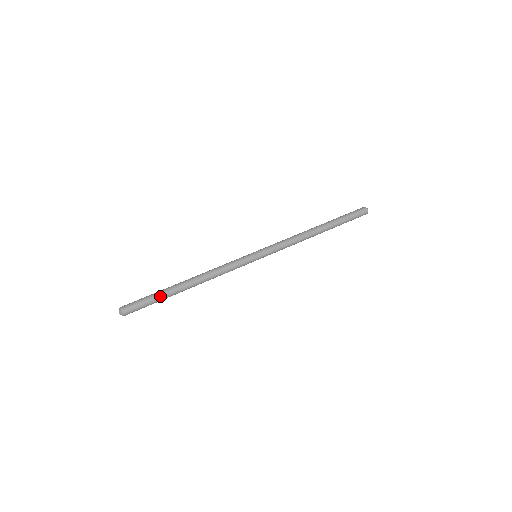
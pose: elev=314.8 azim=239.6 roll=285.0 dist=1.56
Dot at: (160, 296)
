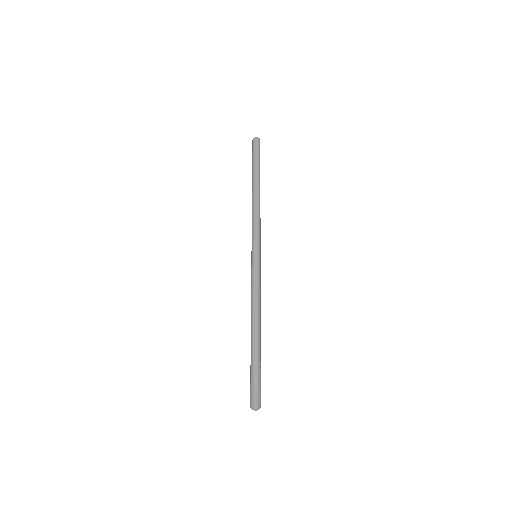
Dot at: (256, 363)
